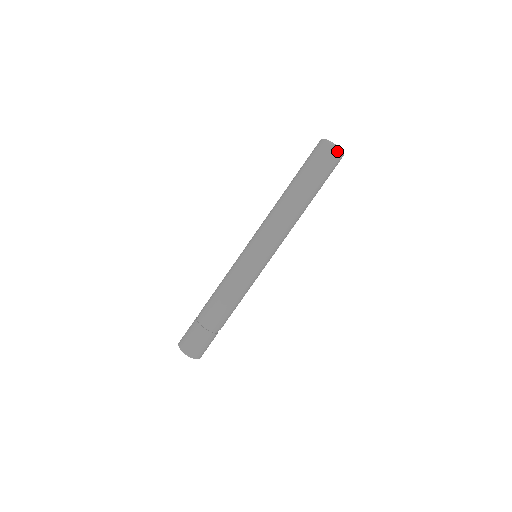
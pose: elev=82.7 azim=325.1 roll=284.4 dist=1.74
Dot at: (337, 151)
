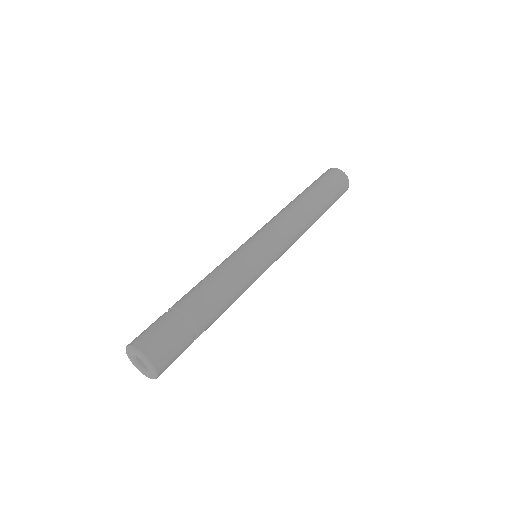
Dot at: (340, 171)
